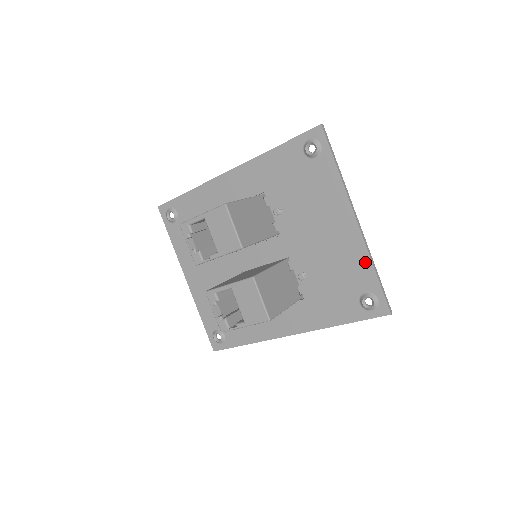
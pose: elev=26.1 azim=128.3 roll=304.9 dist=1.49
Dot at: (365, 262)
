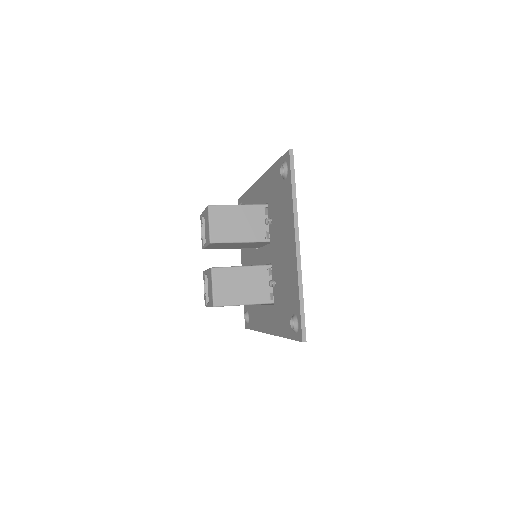
Dot at: (296, 285)
